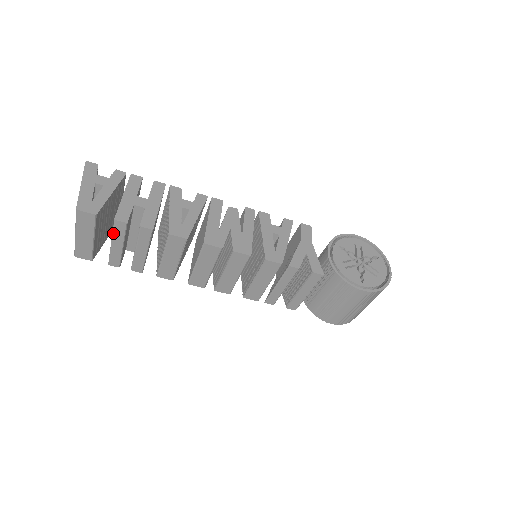
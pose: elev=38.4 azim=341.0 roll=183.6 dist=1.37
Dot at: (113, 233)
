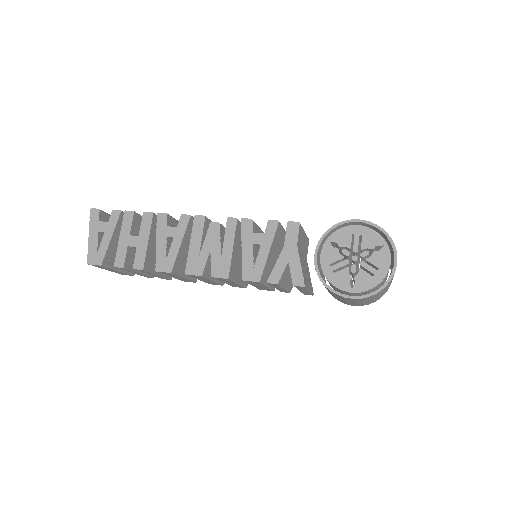
Dot at: occluded
